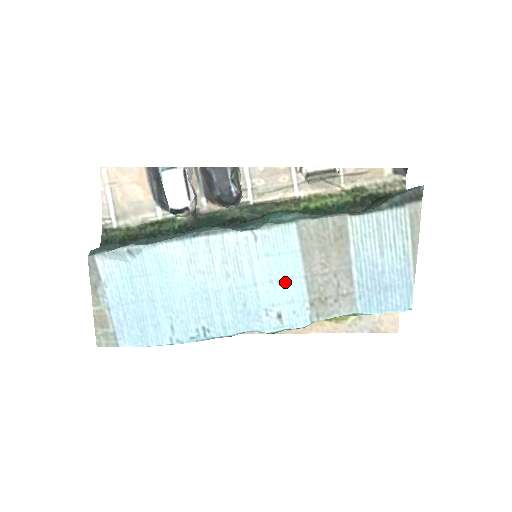
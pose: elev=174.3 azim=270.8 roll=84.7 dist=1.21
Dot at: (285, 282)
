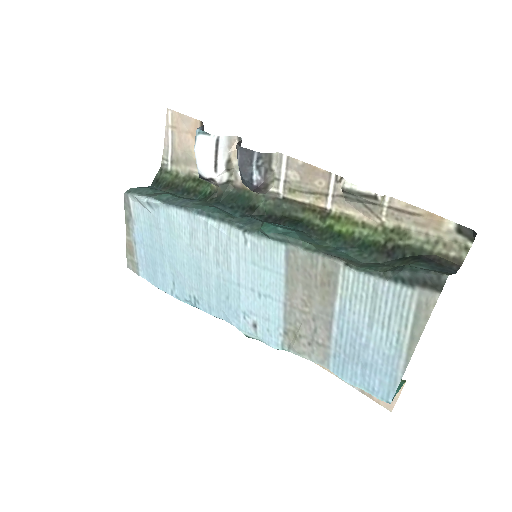
Dot at: (265, 298)
